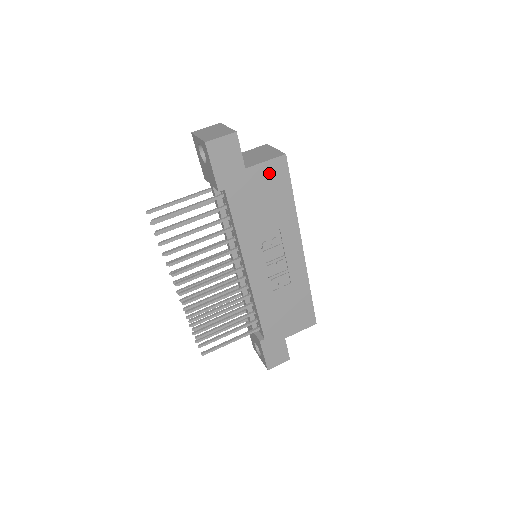
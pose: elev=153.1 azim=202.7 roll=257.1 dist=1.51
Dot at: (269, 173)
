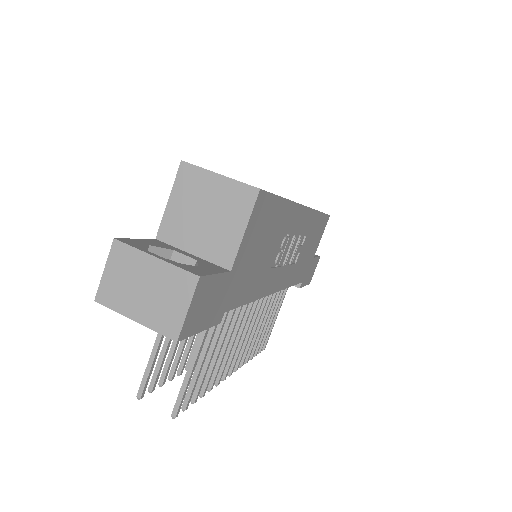
Dot at: (253, 230)
